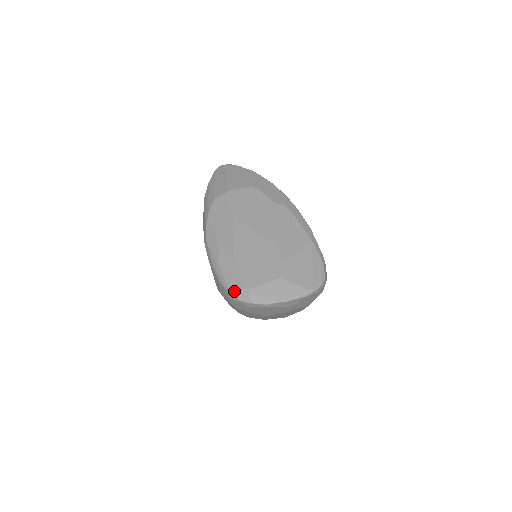
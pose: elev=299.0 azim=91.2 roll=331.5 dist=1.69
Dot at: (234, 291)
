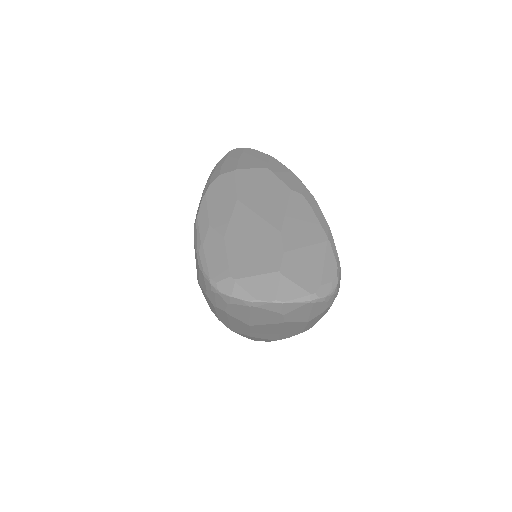
Dot at: (214, 279)
